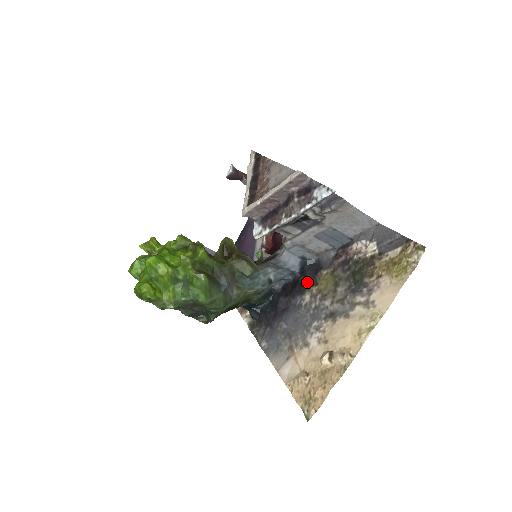
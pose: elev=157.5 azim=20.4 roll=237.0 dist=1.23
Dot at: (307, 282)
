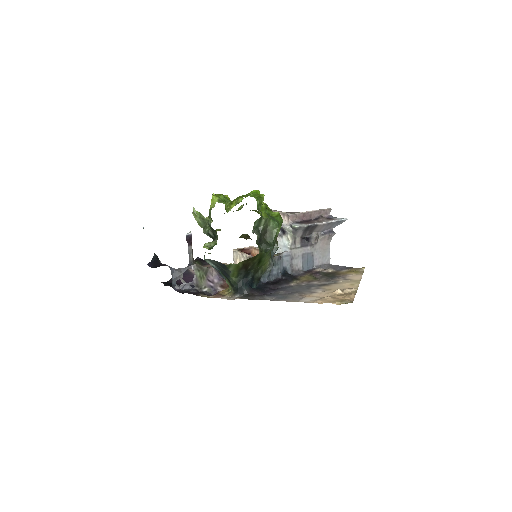
Dot at: (292, 278)
